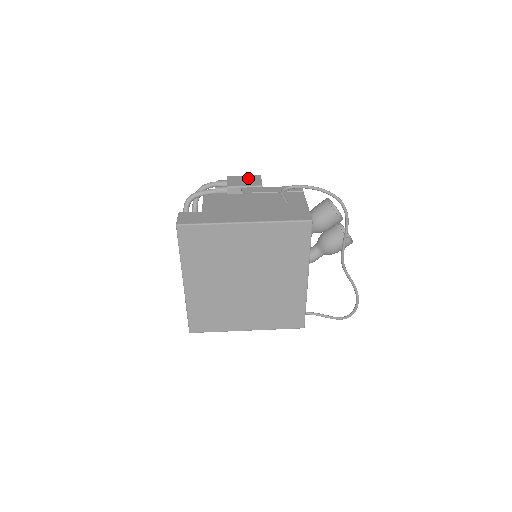
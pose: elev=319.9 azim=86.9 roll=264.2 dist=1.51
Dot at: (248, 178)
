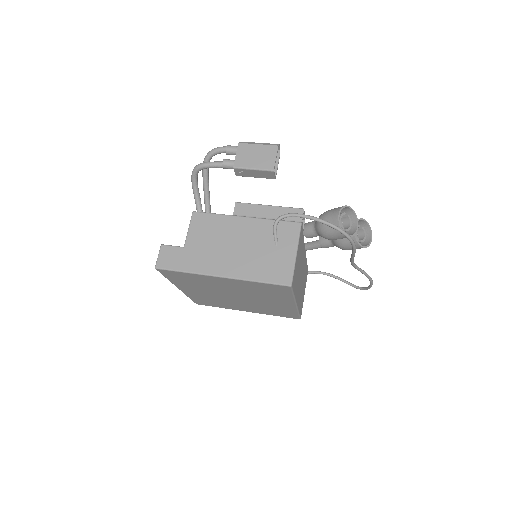
Dot at: (261, 151)
